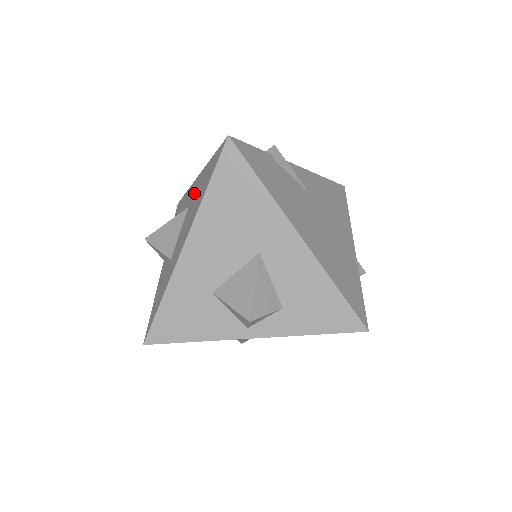
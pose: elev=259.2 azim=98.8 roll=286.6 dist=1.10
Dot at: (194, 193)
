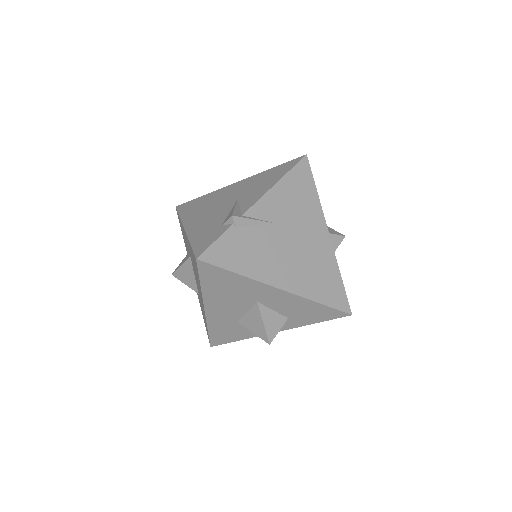
Dot at: occluded
